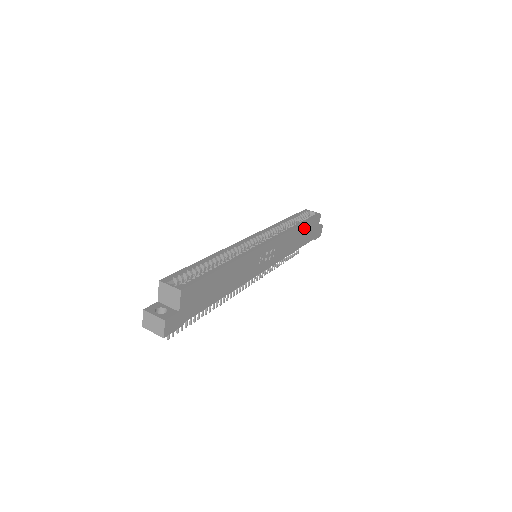
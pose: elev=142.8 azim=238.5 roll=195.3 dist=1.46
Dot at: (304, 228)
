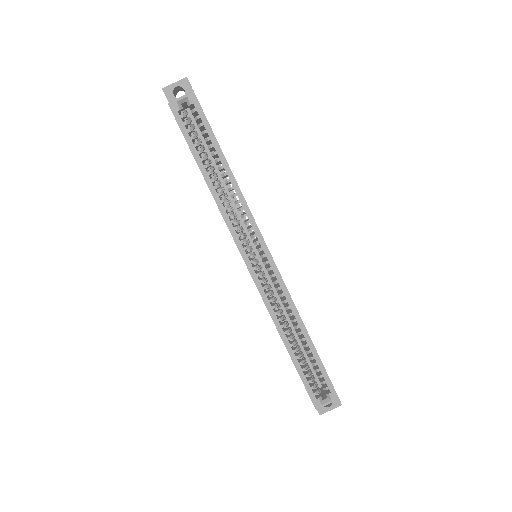
Dot at: occluded
